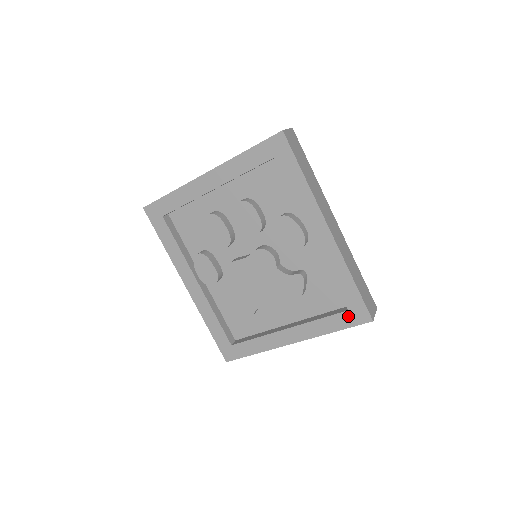
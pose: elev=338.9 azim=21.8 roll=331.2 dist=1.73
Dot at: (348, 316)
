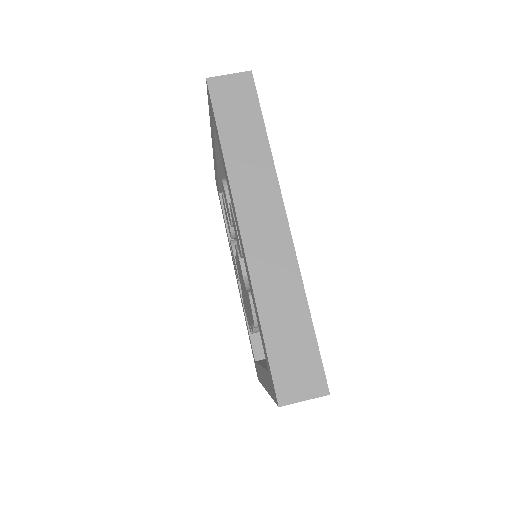
Dot at: (270, 381)
